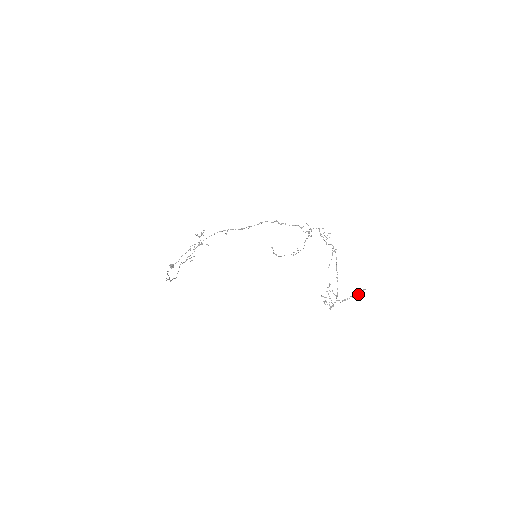
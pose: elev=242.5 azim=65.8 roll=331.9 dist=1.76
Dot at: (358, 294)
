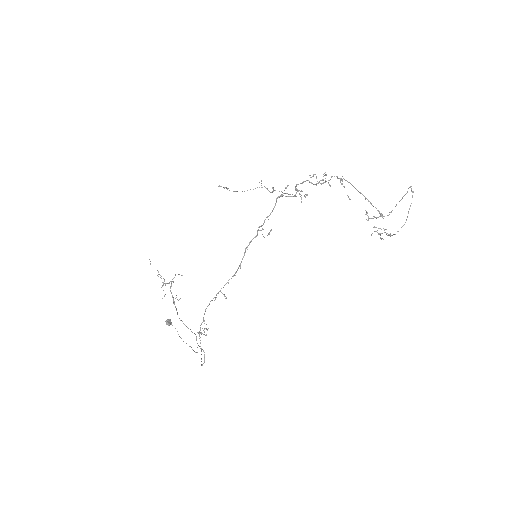
Dot at: (404, 195)
